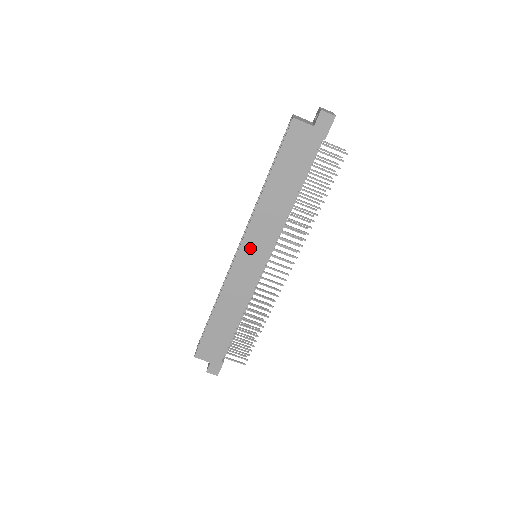
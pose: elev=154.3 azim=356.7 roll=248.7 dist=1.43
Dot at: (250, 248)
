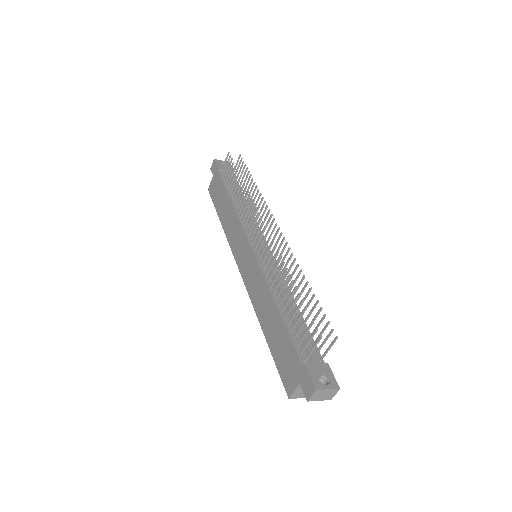
Dot at: (240, 255)
